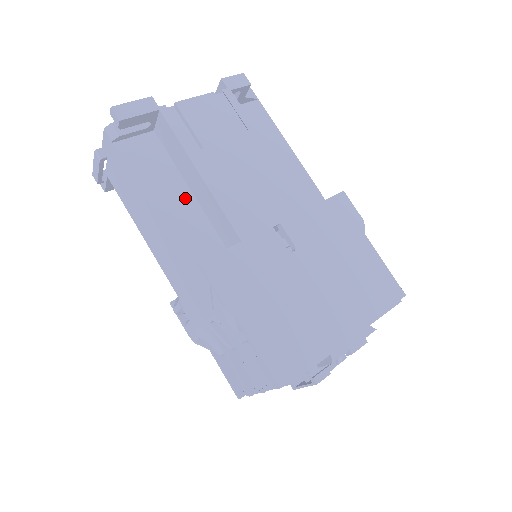
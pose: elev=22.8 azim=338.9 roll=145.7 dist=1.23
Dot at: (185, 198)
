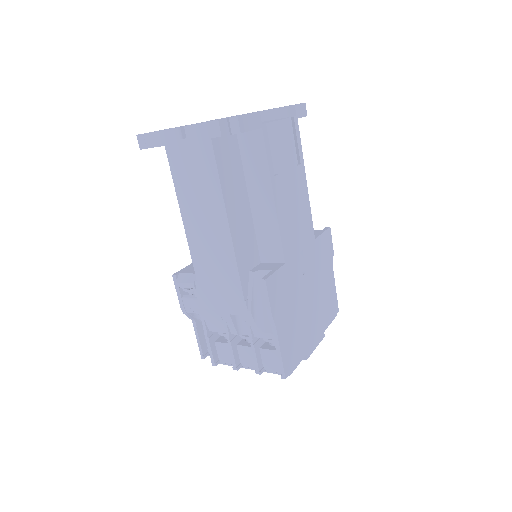
Dot at: (245, 207)
